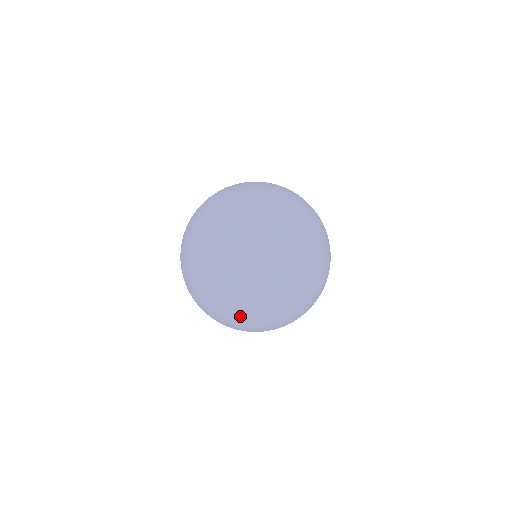
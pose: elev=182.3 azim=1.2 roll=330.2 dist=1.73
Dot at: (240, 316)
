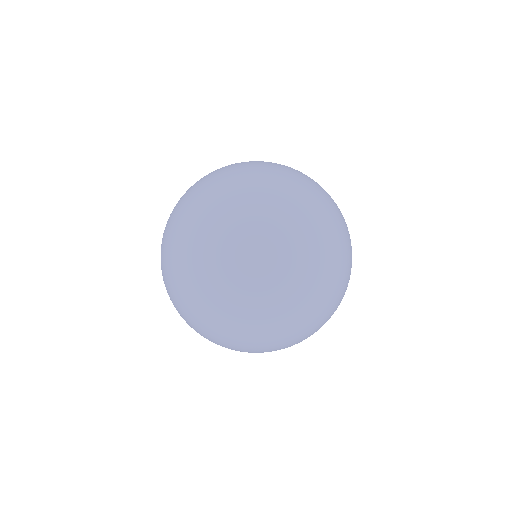
Dot at: (342, 292)
